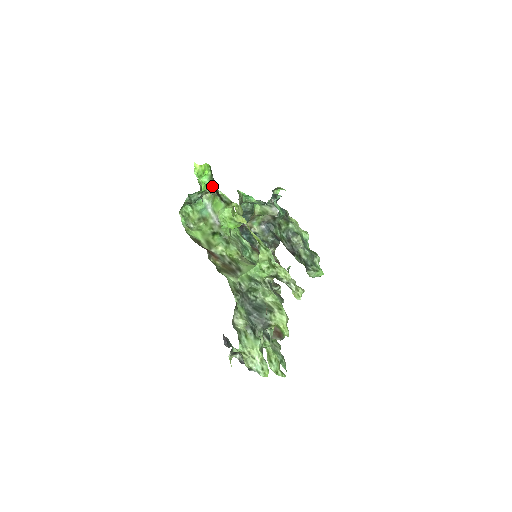
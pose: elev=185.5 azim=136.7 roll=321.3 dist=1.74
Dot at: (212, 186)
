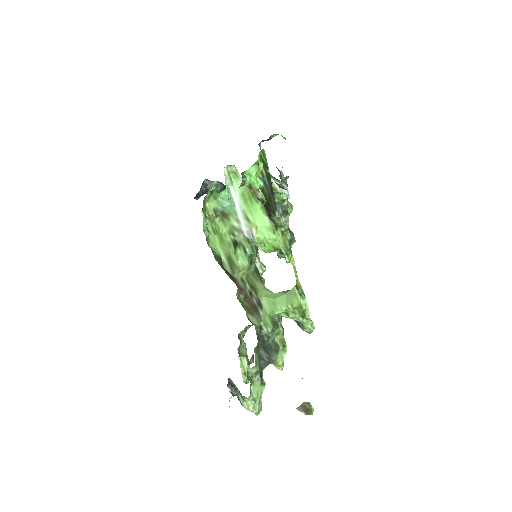
Dot at: (260, 187)
